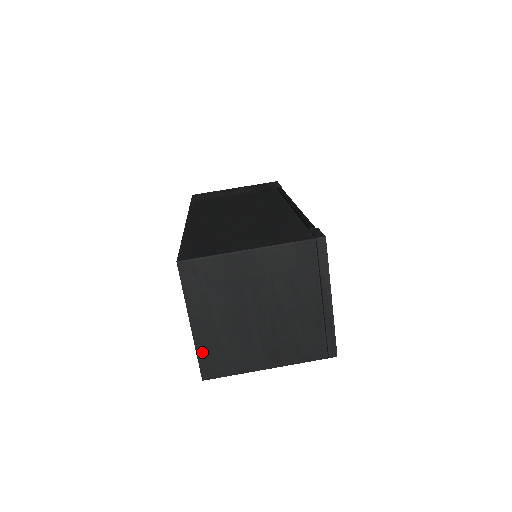
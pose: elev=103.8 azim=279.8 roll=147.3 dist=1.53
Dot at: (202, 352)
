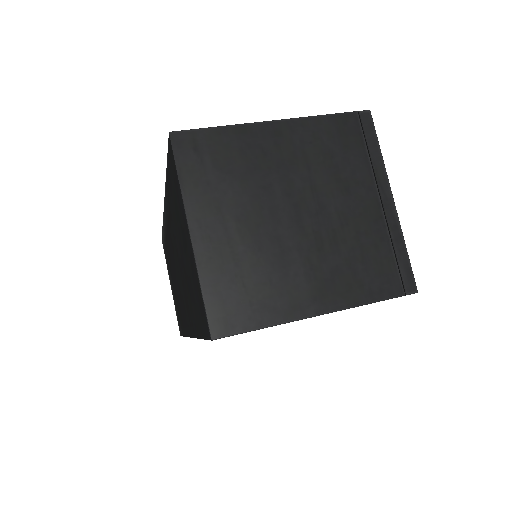
Dot at: (210, 284)
